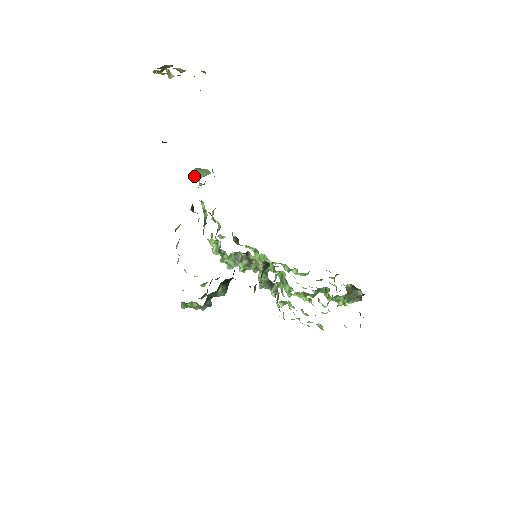
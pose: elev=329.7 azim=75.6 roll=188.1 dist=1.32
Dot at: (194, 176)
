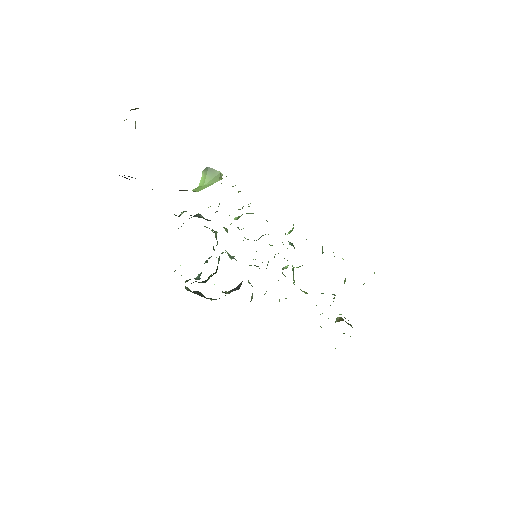
Dot at: (203, 175)
